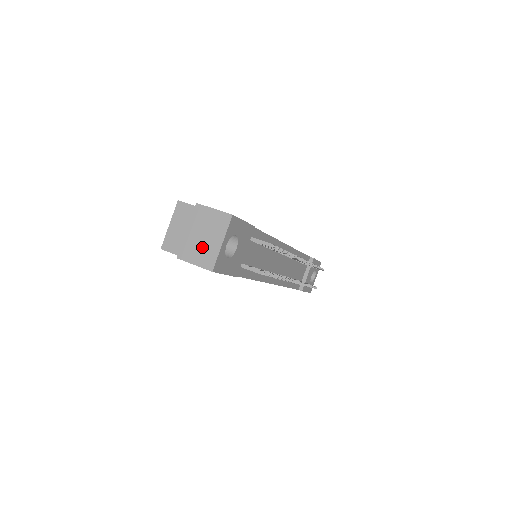
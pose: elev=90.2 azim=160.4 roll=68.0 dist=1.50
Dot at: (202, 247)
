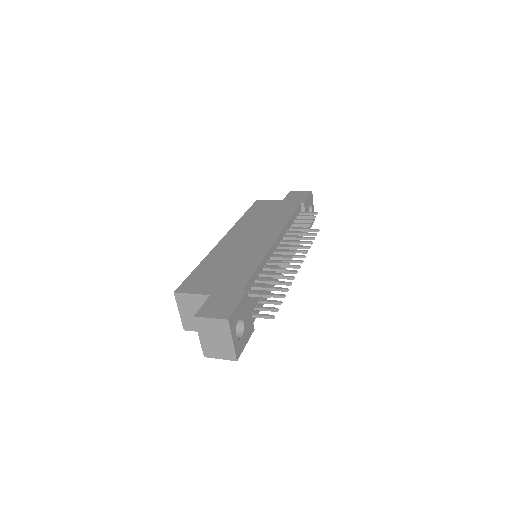
Dot at: (219, 347)
